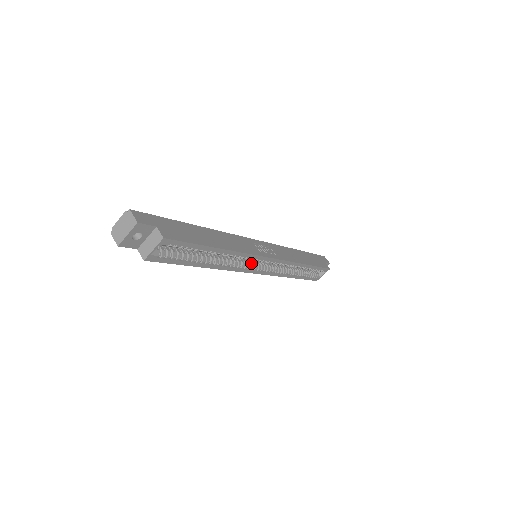
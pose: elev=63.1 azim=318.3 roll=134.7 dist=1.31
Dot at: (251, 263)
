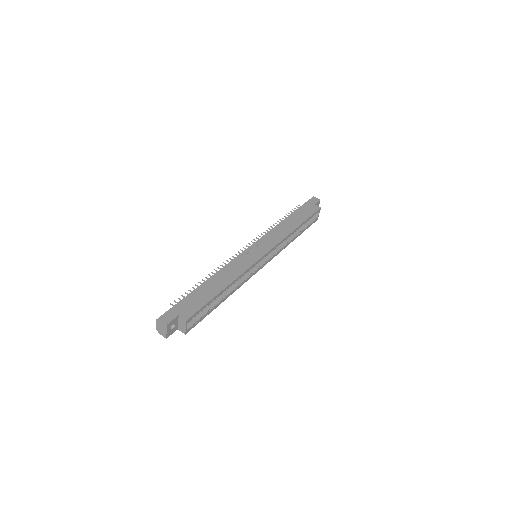
Dot at: (255, 266)
